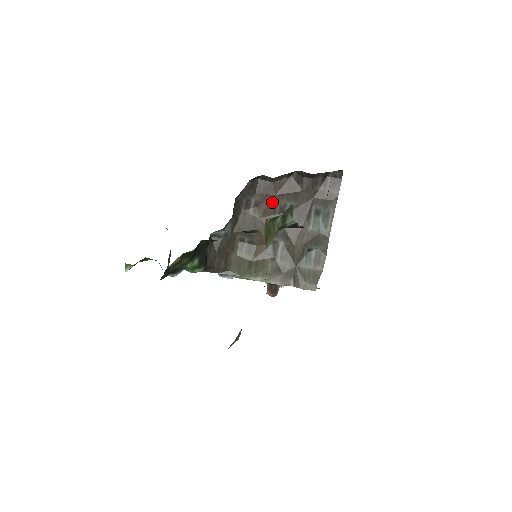
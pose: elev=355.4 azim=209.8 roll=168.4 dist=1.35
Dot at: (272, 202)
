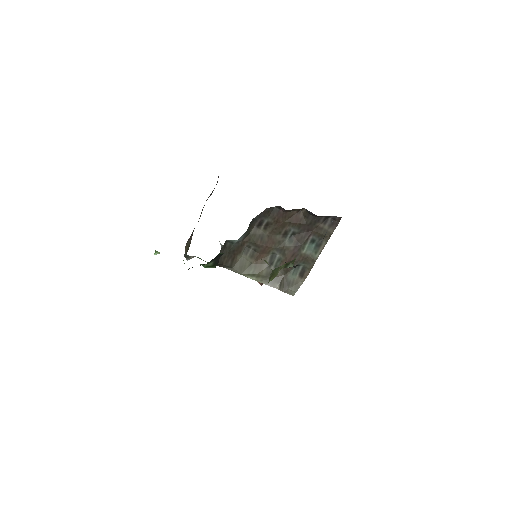
Dot at: (280, 226)
